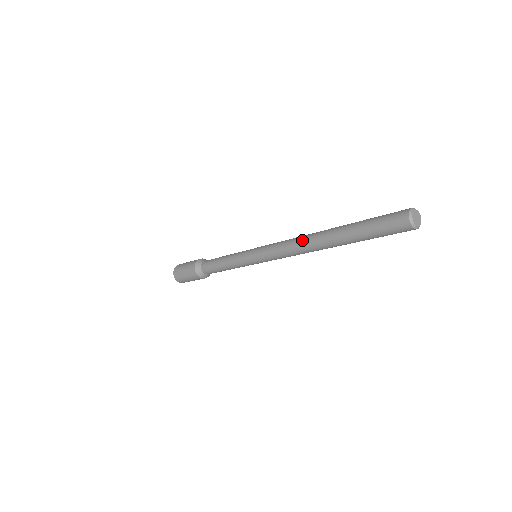
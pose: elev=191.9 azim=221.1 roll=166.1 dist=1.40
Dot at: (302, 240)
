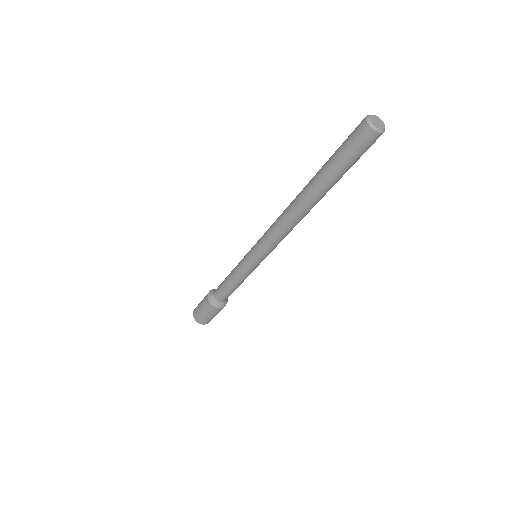
Dot at: (286, 208)
